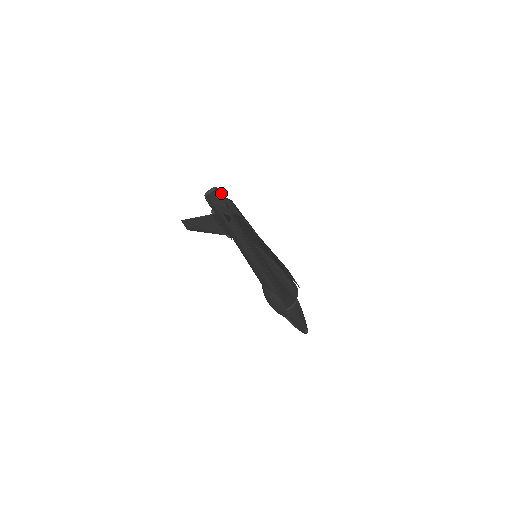
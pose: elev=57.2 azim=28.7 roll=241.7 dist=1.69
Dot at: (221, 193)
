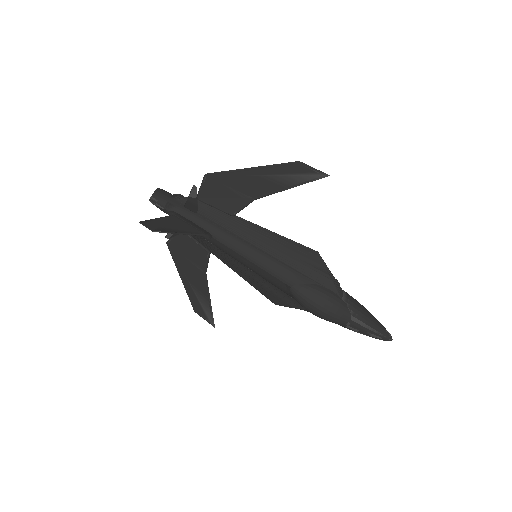
Dot at: occluded
